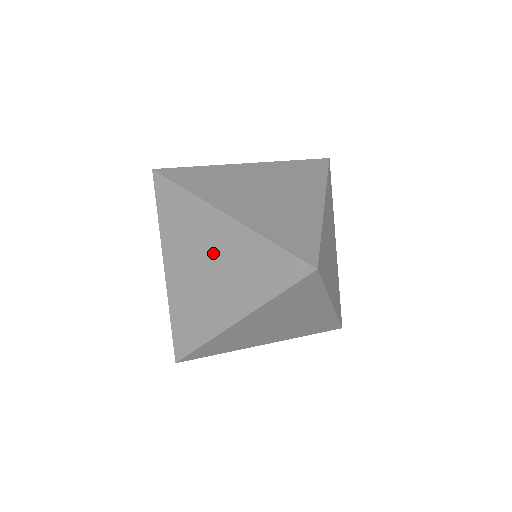
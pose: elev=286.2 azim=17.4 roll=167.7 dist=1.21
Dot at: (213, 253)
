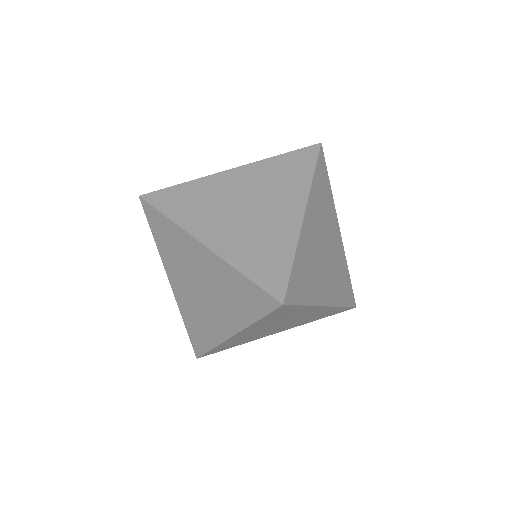
Dot at: (201, 276)
